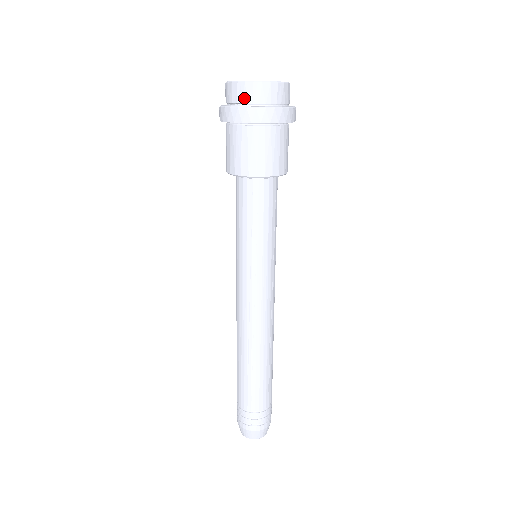
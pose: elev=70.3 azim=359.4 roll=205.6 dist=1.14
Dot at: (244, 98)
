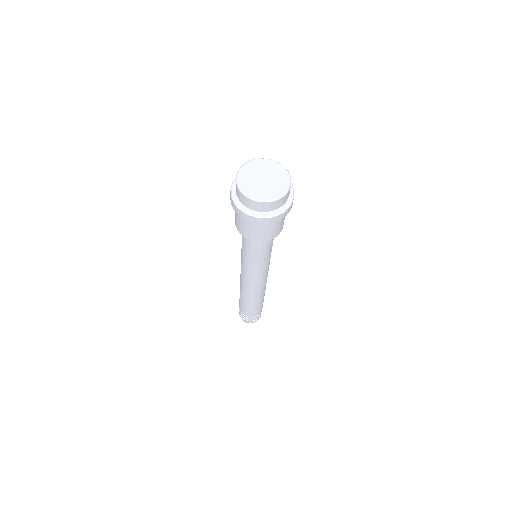
Dot at: (239, 197)
